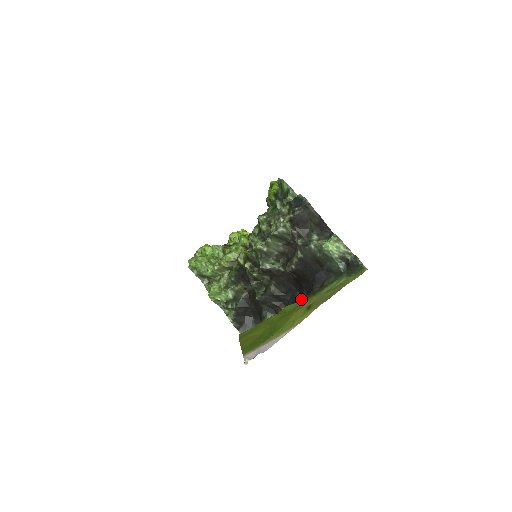
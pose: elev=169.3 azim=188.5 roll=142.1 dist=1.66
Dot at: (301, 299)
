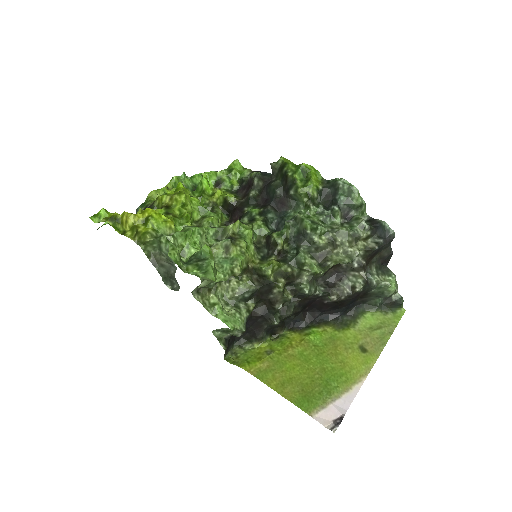
Dot at: (329, 328)
